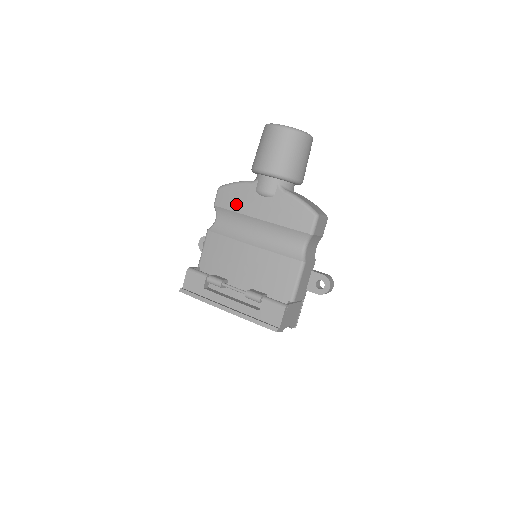
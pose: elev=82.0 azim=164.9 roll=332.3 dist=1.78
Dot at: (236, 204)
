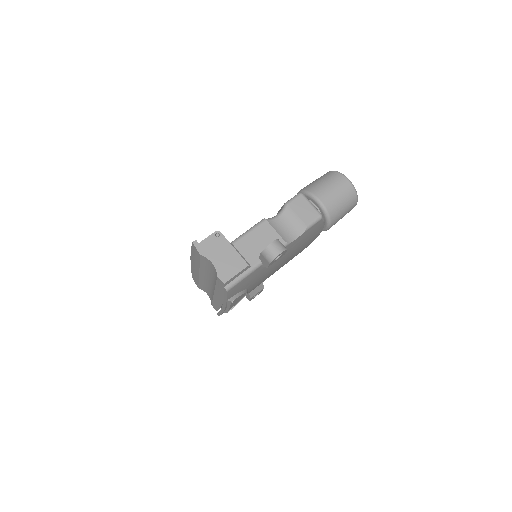
Dot at: occluded
